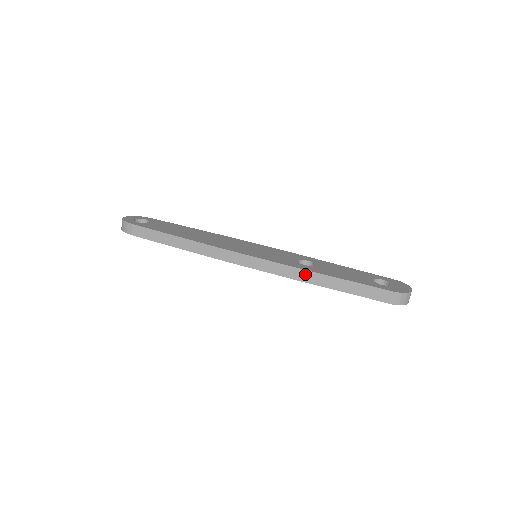
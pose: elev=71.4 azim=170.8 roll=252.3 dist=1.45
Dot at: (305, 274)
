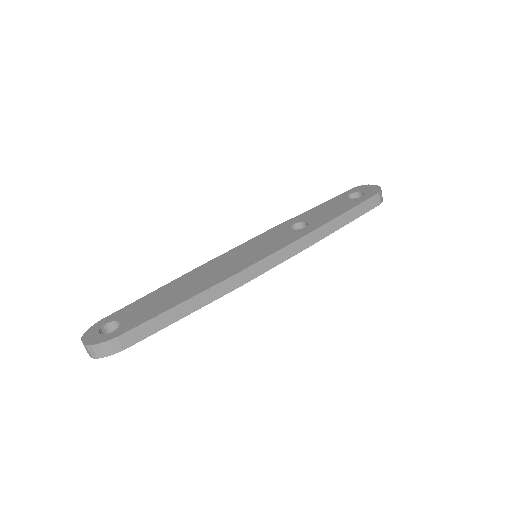
Dot at: (319, 232)
